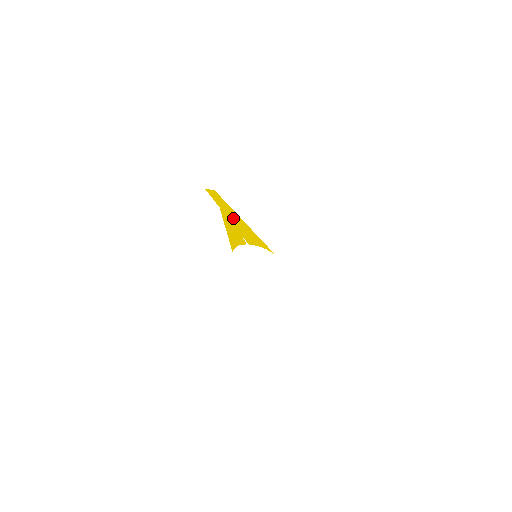
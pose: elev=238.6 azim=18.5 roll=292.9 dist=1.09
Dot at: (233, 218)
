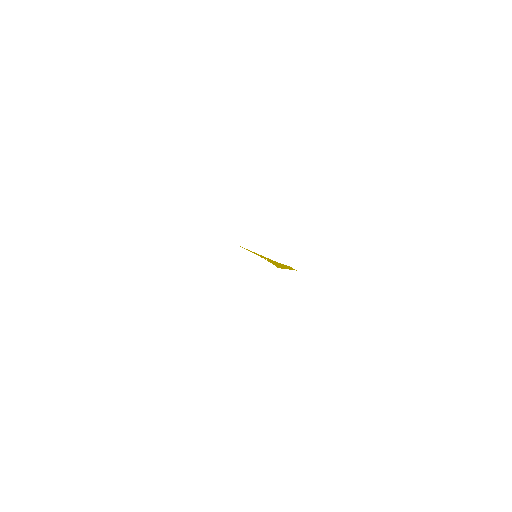
Dot at: (281, 265)
